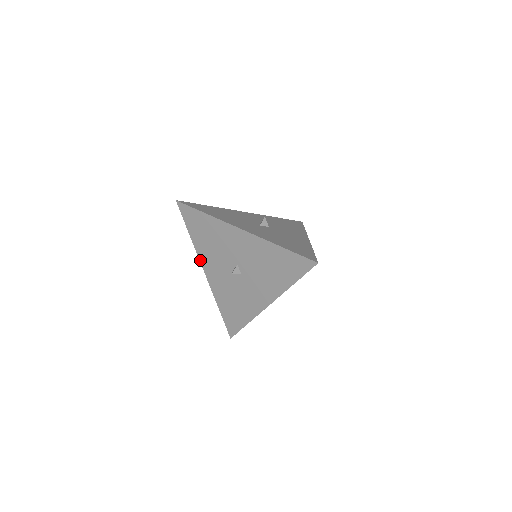
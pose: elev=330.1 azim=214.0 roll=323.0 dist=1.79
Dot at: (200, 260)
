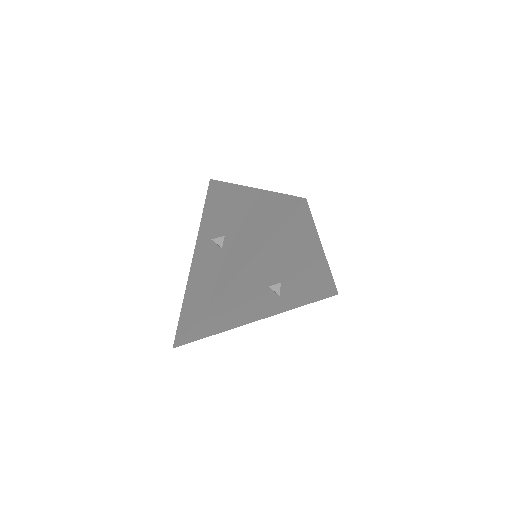
Dot at: (248, 323)
